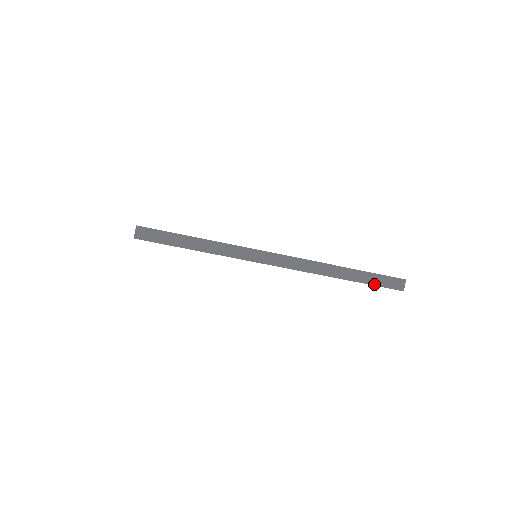
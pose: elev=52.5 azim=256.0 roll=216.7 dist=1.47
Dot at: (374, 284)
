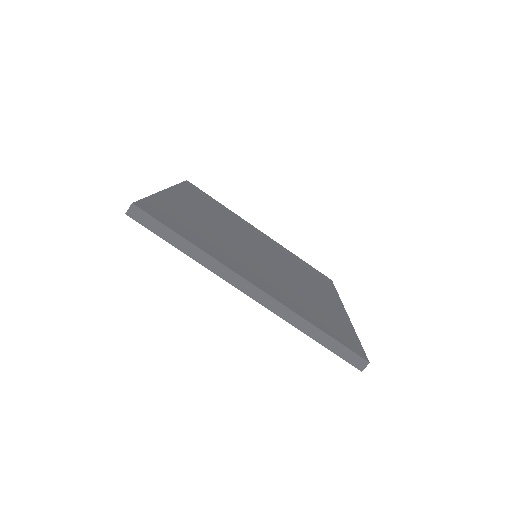
Dot at: (336, 353)
